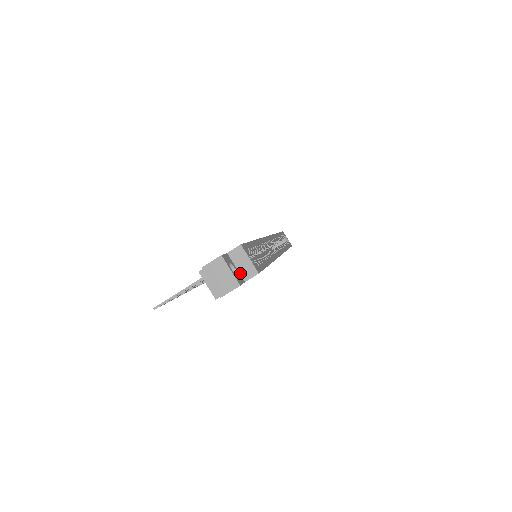
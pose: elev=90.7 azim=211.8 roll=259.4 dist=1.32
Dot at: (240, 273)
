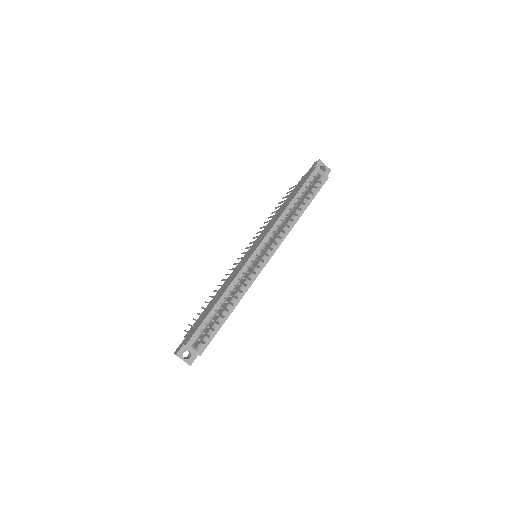
Dot at: (194, 352)
